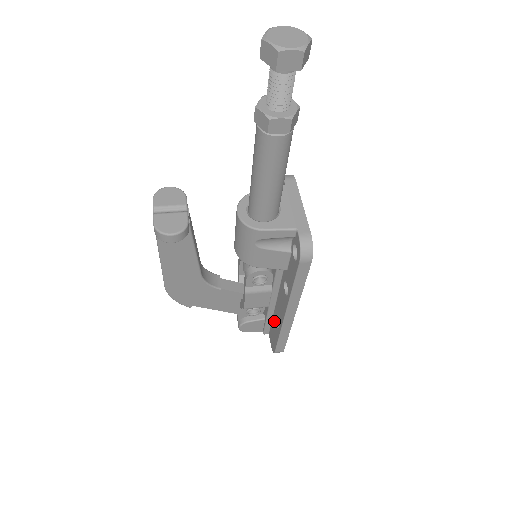
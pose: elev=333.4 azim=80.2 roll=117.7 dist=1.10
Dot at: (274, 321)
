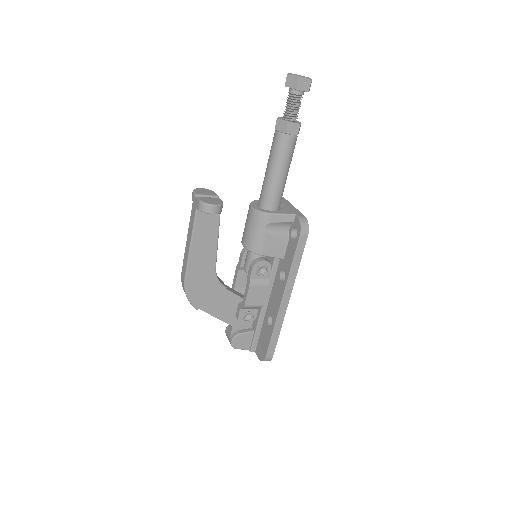
Dot at: (264, 327)
